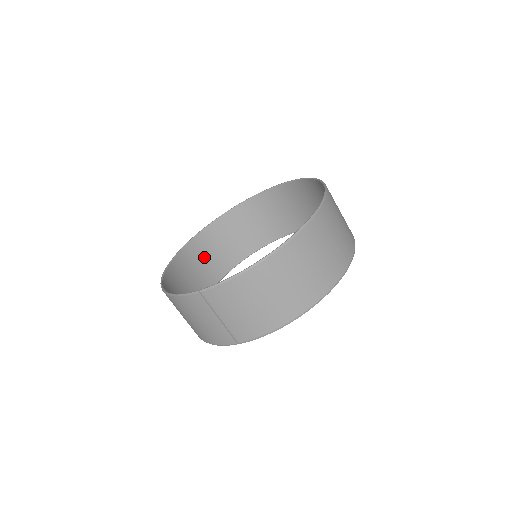
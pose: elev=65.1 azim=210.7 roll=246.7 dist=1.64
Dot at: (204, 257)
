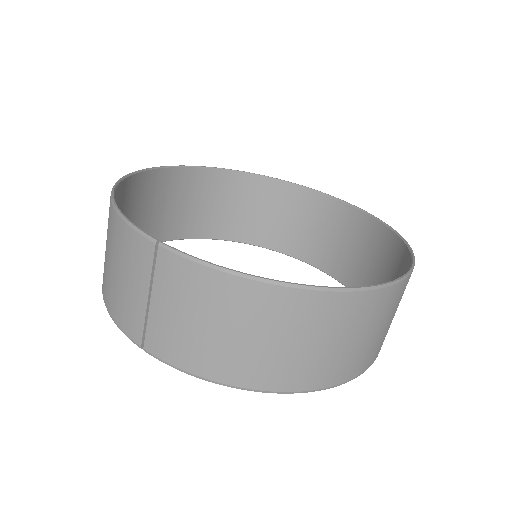
Dot at: (193, 199)
